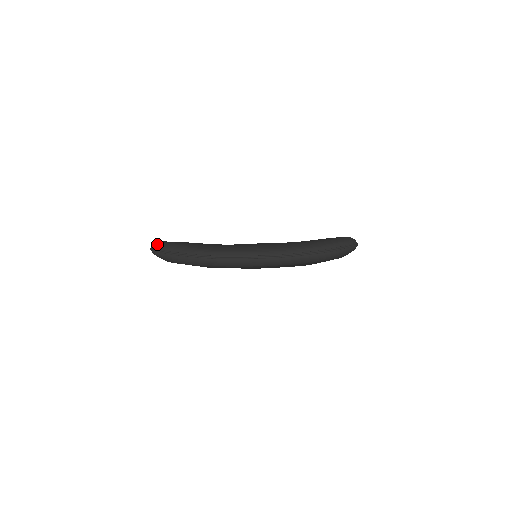
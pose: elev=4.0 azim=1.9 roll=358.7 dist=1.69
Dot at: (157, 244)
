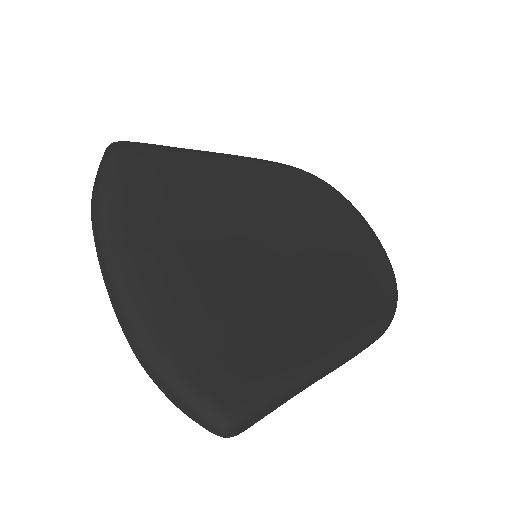
Dot at: (110, 146)
